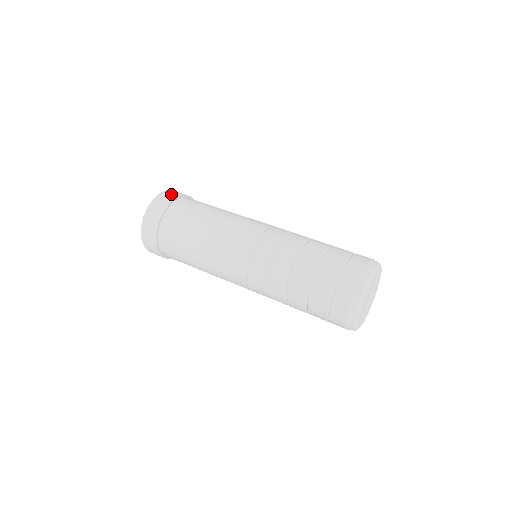
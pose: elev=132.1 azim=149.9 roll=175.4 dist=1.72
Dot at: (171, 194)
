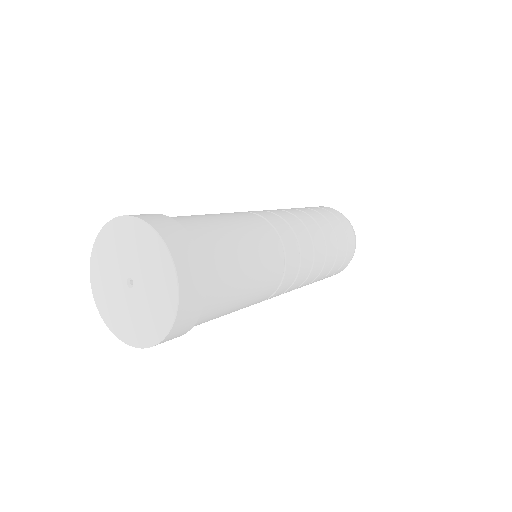
Dot at: (188, 253)
